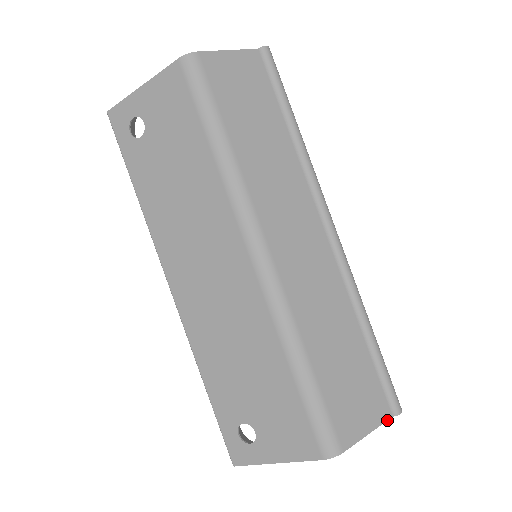
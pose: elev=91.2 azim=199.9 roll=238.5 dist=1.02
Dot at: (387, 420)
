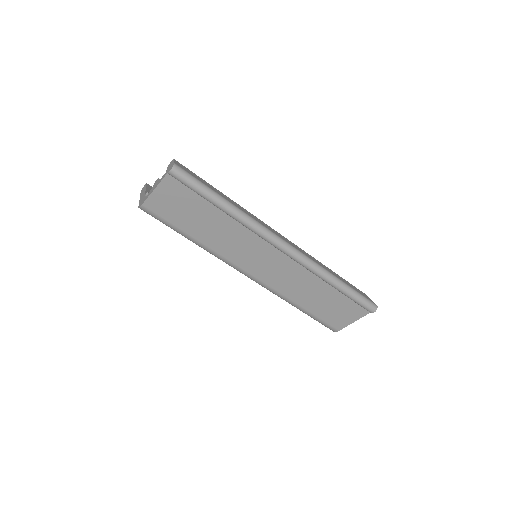
Dot at: occluded
